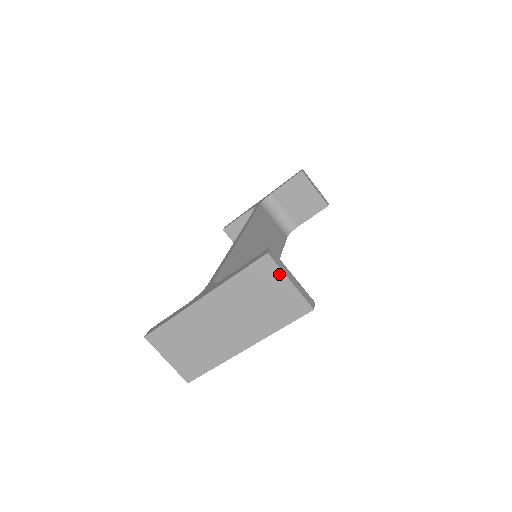
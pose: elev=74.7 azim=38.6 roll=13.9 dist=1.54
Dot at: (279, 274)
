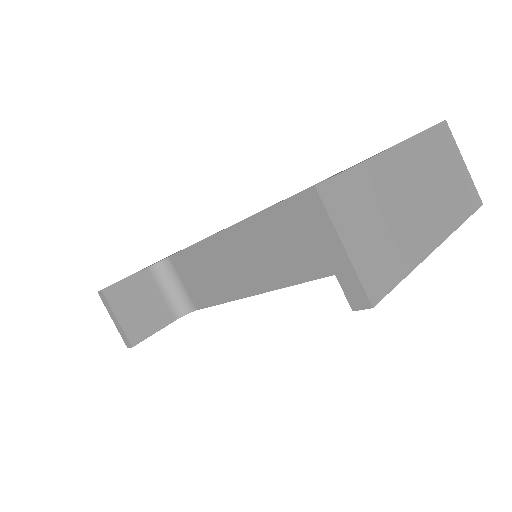
Dot at: (456, 149)
